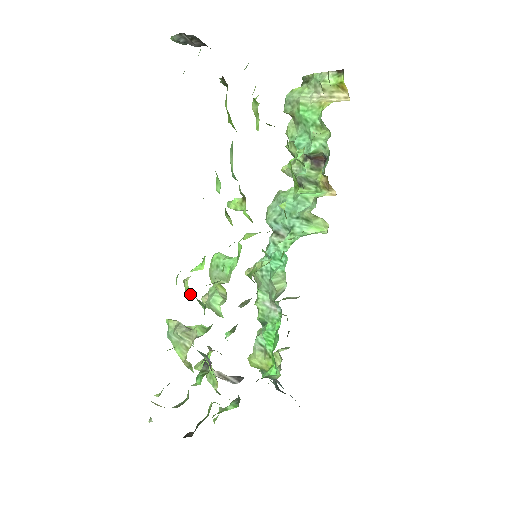
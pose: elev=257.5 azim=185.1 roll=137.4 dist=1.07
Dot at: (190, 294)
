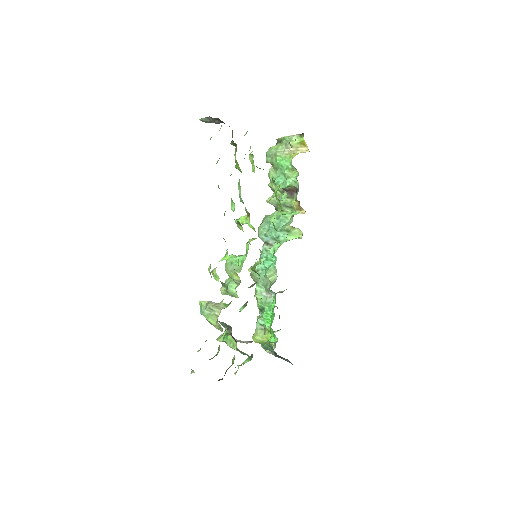
Dot at: (218, 278)
